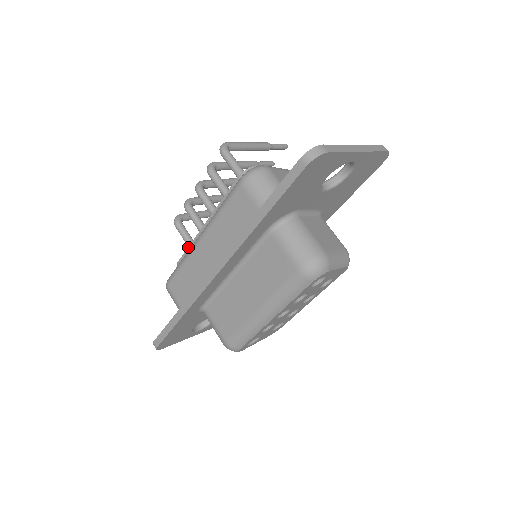
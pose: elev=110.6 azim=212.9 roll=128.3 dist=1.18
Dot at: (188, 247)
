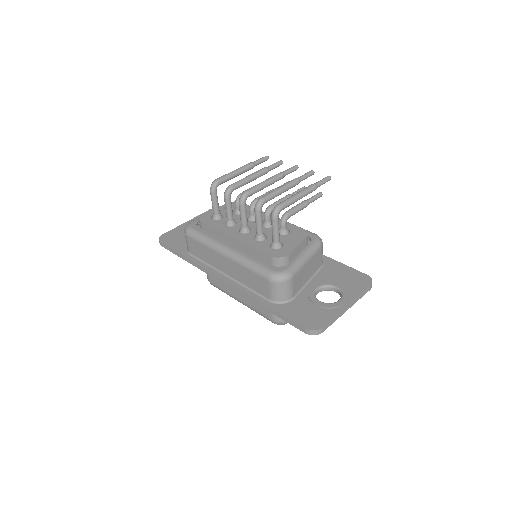
Dot at: (213, 227)
